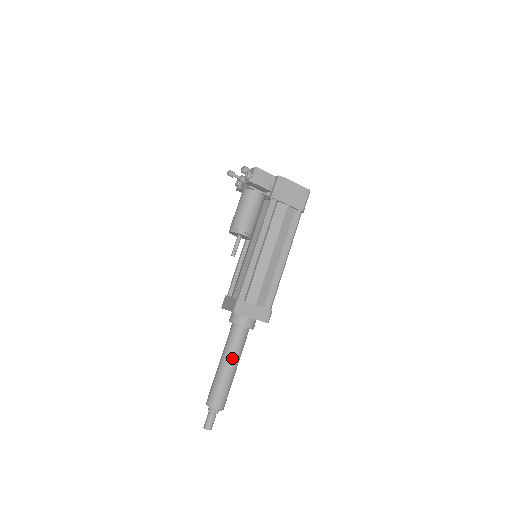
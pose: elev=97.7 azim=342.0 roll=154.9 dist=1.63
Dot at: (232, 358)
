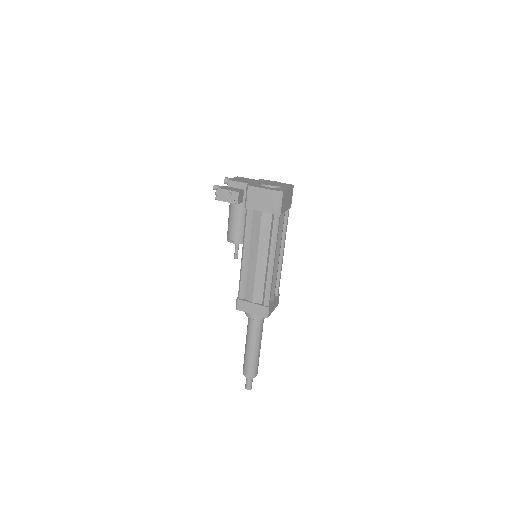
Dot at: (249, 341)
